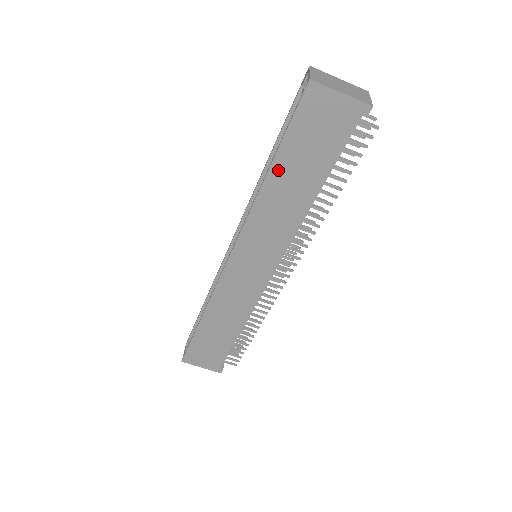
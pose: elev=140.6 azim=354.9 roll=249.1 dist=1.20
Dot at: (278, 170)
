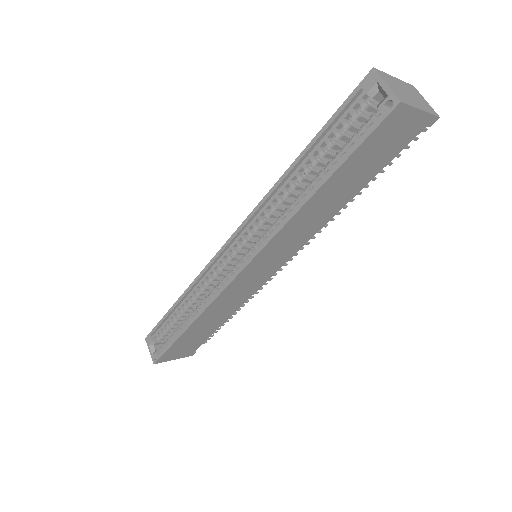
Dot at: (326, 189)
